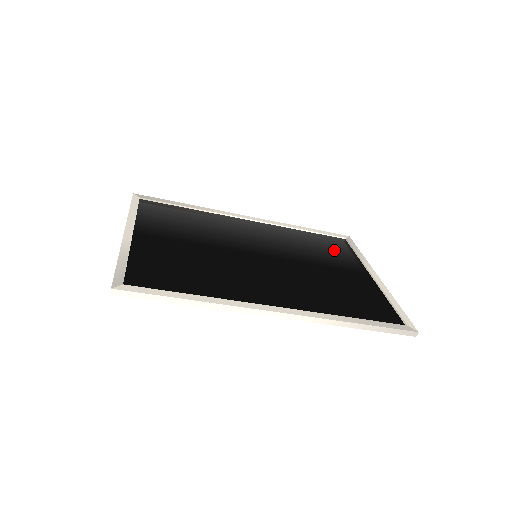
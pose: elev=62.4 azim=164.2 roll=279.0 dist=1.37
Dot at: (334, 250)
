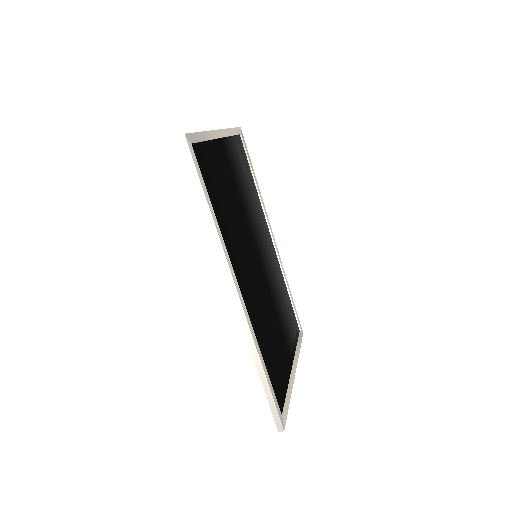
Dot at: (290, 324)
